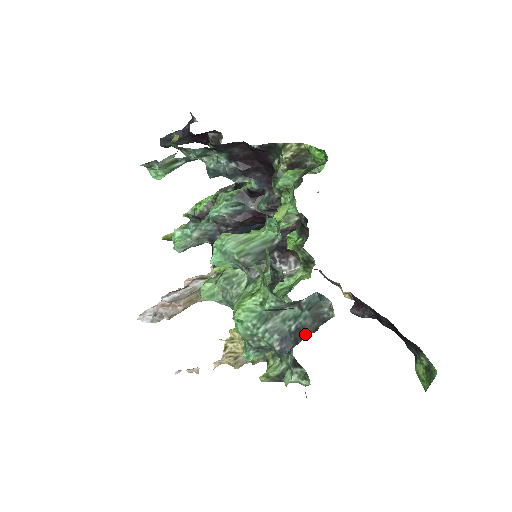
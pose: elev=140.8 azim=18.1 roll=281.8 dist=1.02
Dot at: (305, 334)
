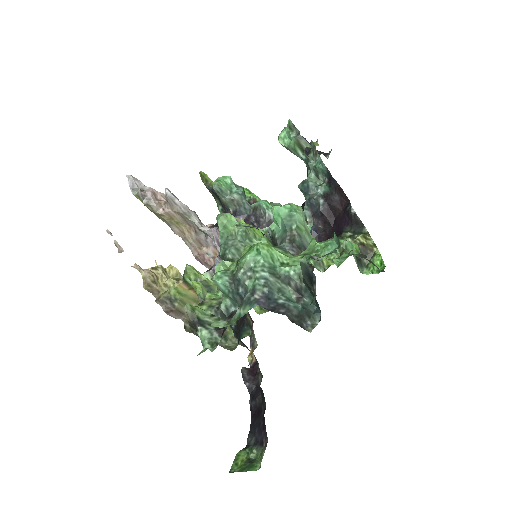
Dot at: (285, 313)
